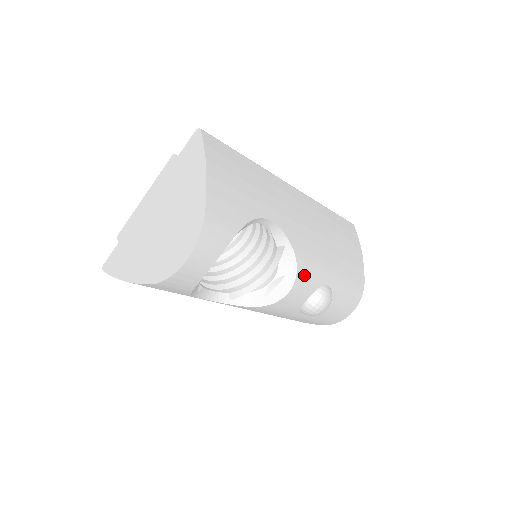
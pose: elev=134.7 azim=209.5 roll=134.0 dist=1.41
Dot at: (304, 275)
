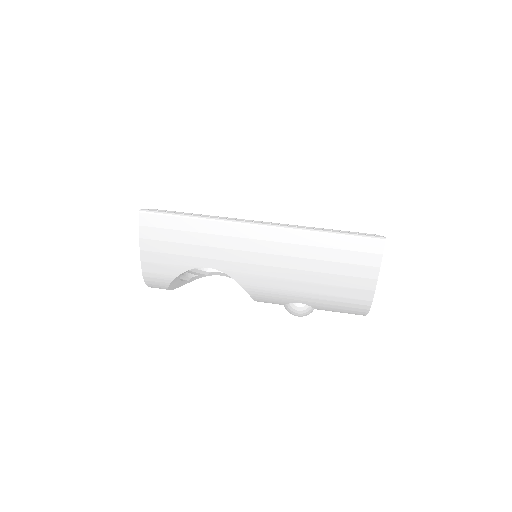
Dot at: (261, 297)
